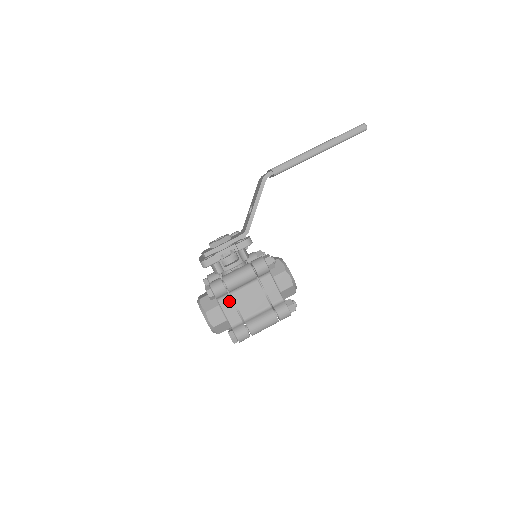
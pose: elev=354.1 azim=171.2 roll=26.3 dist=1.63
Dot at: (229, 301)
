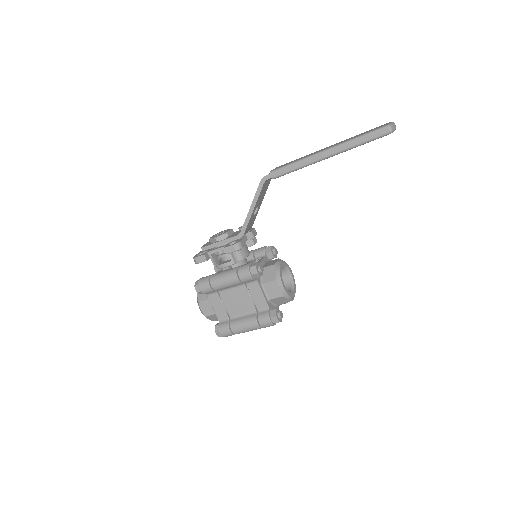
Dot at: (217, 298)
